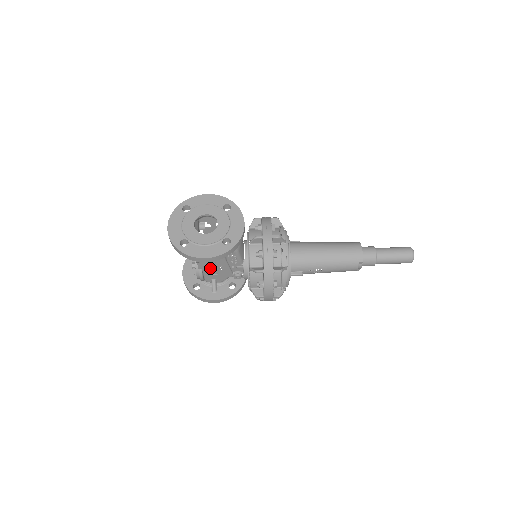
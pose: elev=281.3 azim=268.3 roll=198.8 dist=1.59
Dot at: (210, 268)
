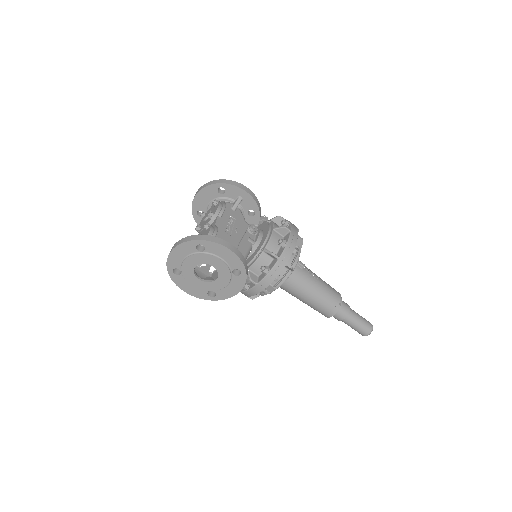
Dot at: occluded
